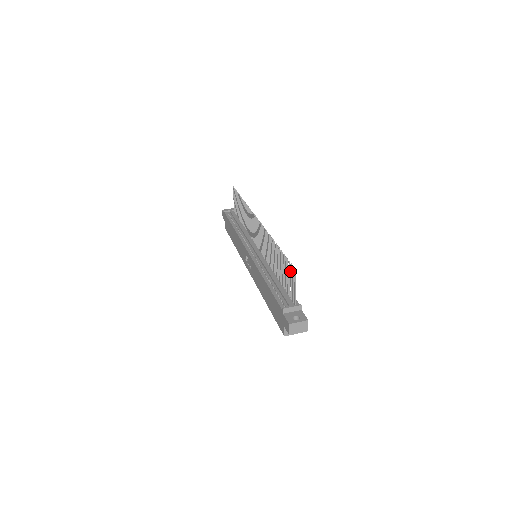
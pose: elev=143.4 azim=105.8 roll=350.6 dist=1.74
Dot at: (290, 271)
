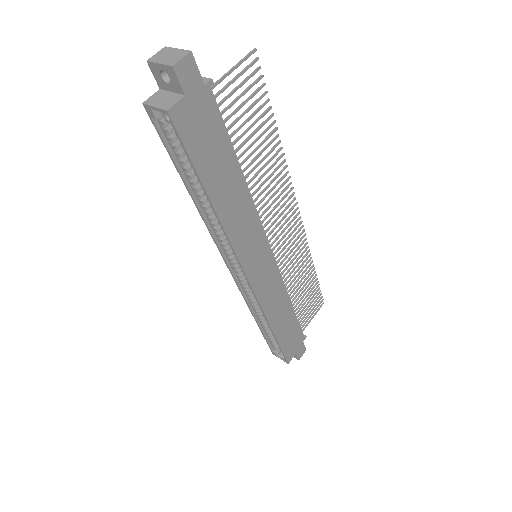
Dot at: (250, 76)
